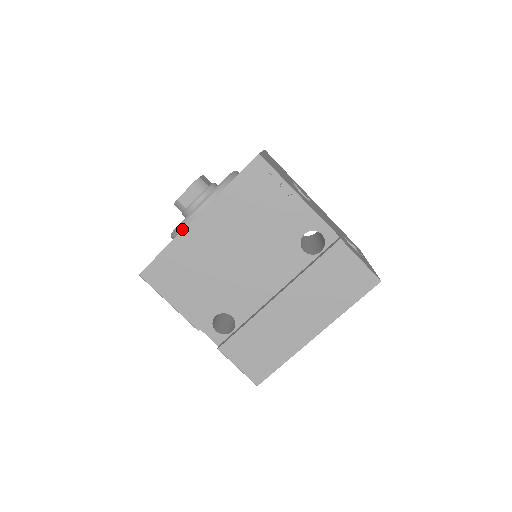
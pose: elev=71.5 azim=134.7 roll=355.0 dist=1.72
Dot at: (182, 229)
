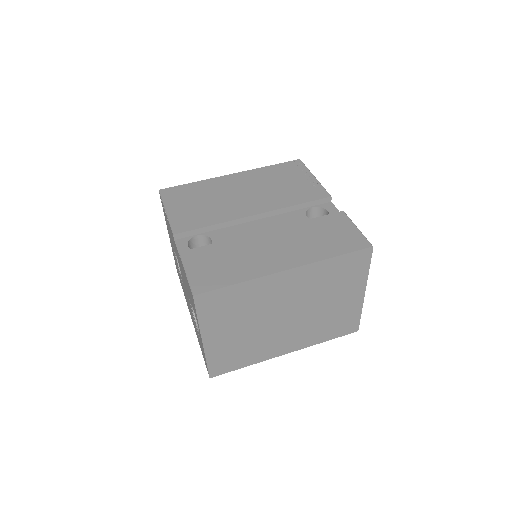
Dot at: occluded
